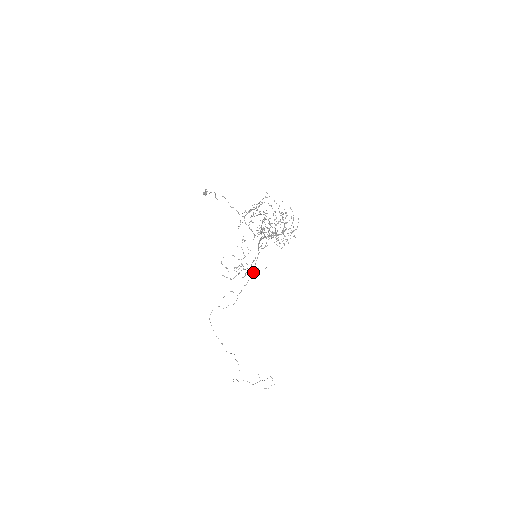
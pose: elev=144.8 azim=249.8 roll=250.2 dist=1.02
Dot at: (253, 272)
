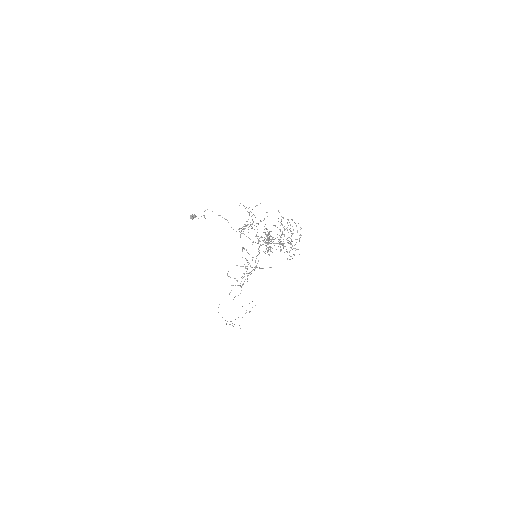
Dot at: occluded
